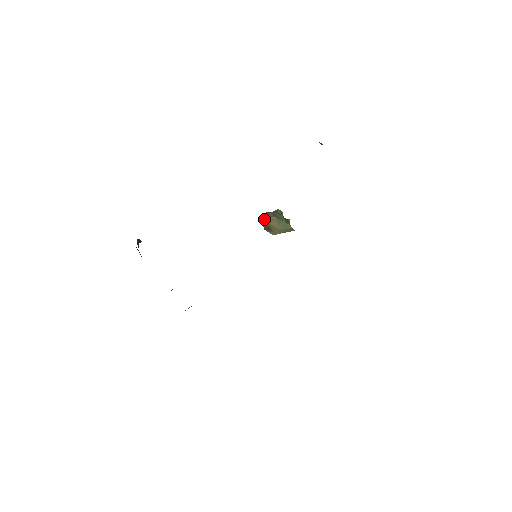
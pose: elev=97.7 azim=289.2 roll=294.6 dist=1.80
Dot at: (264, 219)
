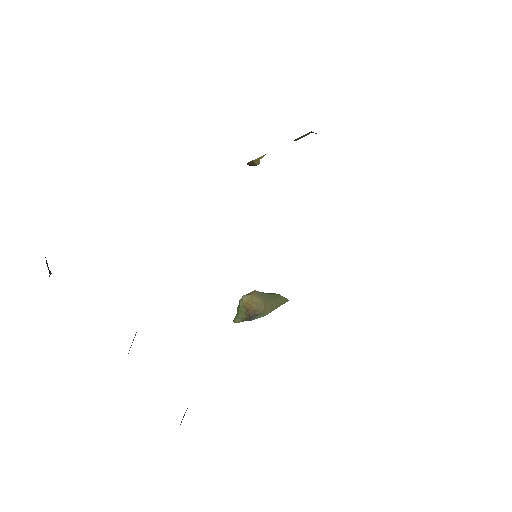
Dot at: (241, 307)
